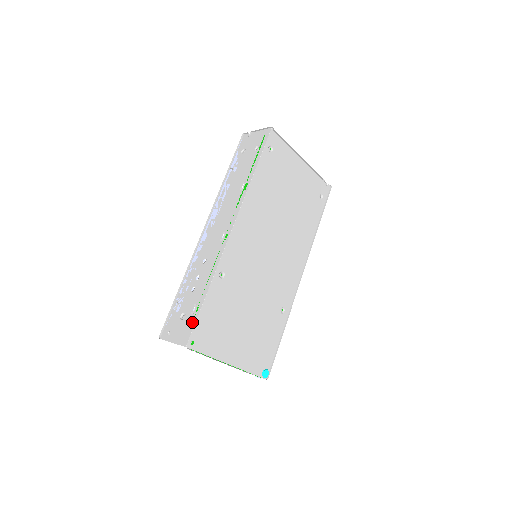
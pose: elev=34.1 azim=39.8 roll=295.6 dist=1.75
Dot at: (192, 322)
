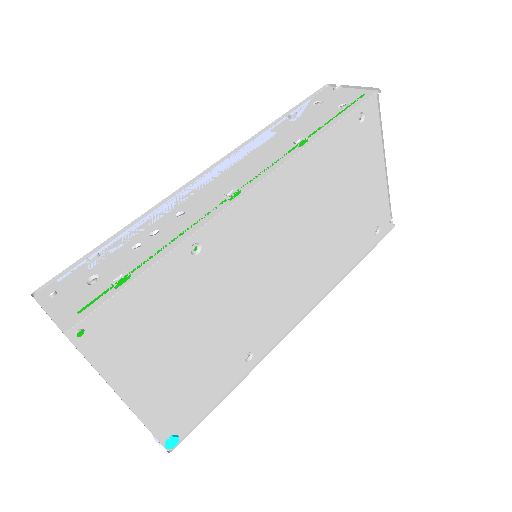
Dot at: (102, 297)
